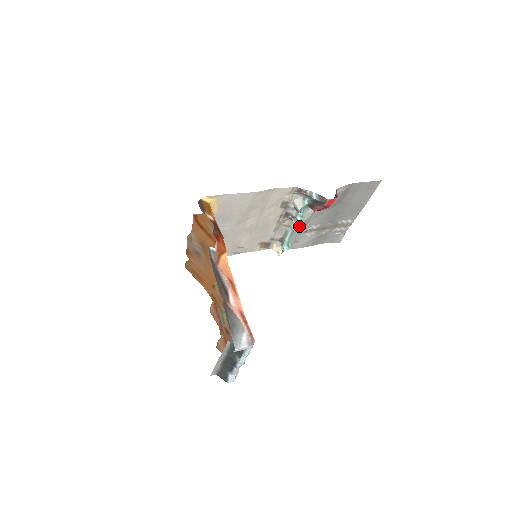
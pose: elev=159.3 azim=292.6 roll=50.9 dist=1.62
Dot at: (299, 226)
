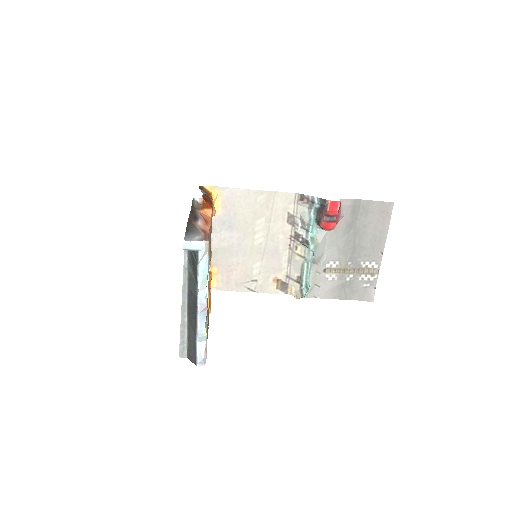
Dot at: (310, 248)
